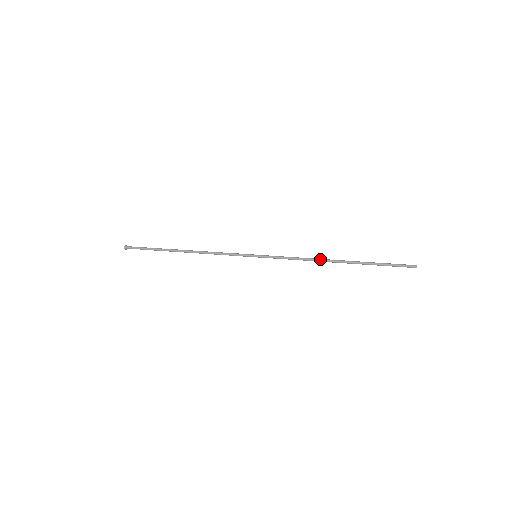
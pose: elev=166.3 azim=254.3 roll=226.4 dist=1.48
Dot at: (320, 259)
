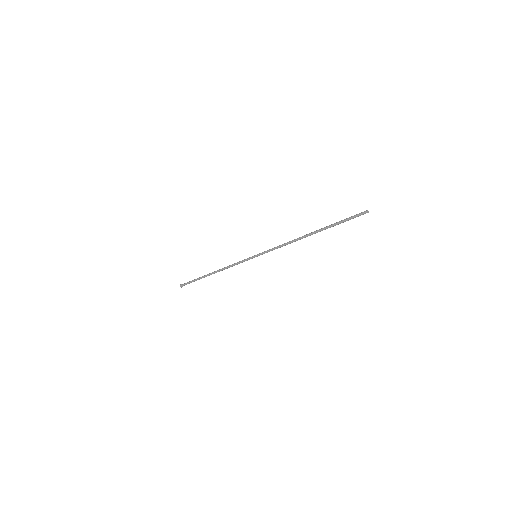
Dot at: (297, 238)
